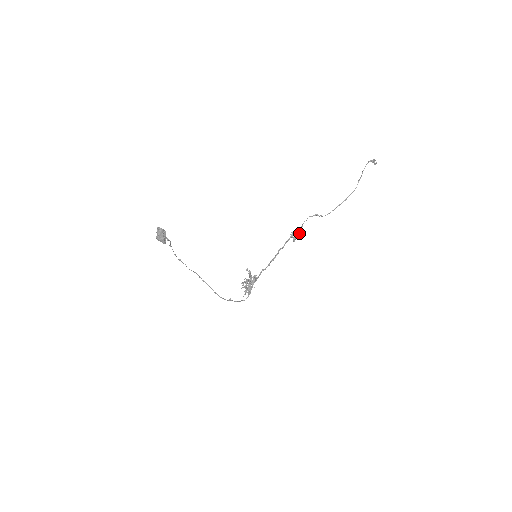
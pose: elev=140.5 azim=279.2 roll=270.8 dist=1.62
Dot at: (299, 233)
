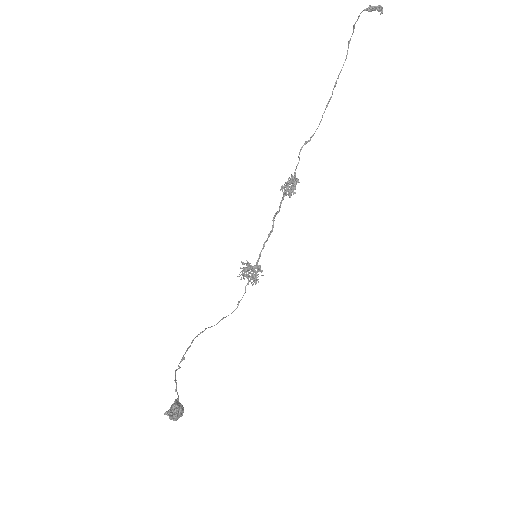
Dot at: (294, 185)
